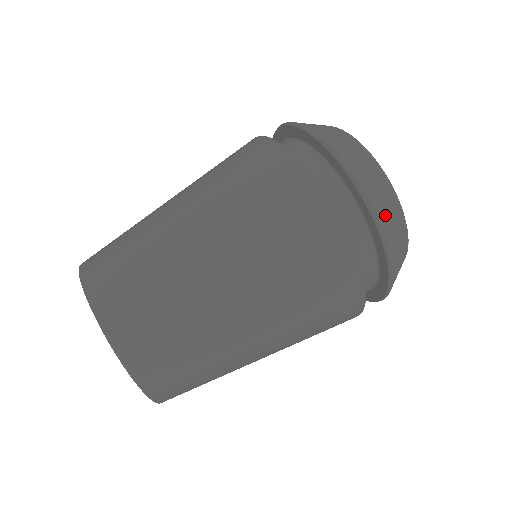
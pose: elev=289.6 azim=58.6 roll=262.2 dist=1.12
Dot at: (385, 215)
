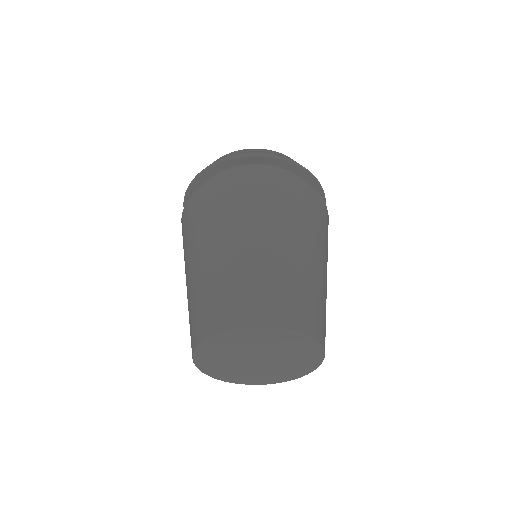
Dot at: occluded
